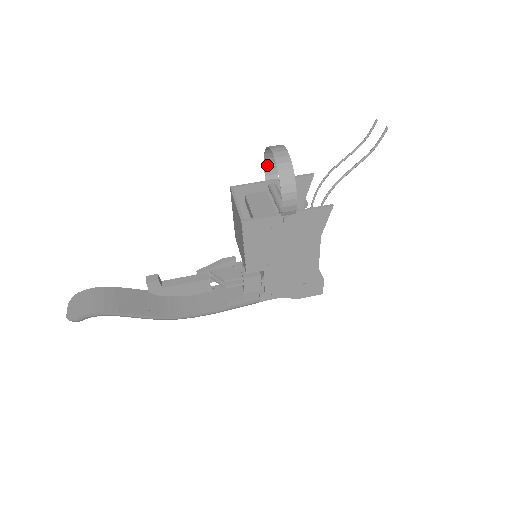
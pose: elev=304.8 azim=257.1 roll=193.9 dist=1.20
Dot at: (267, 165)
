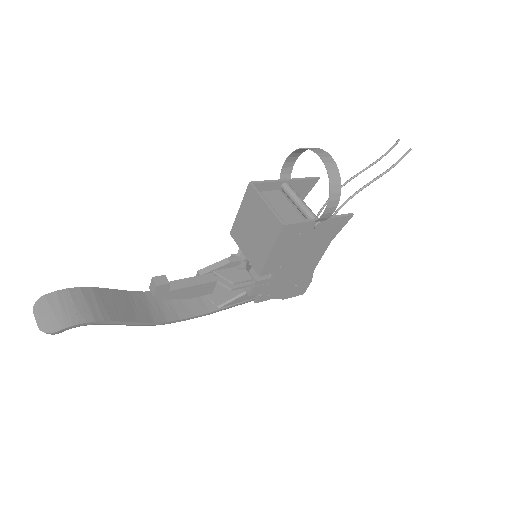
Dot at: (286, 164)
